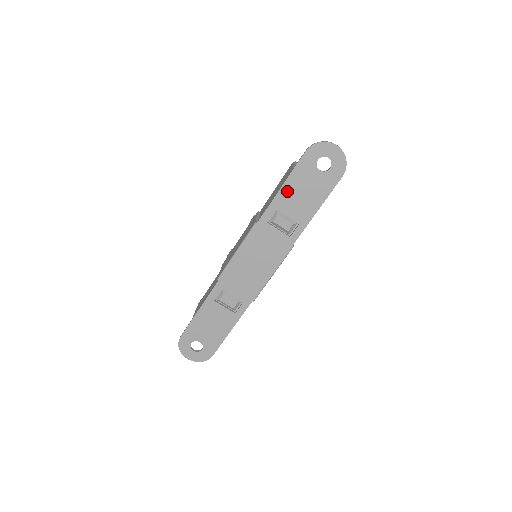
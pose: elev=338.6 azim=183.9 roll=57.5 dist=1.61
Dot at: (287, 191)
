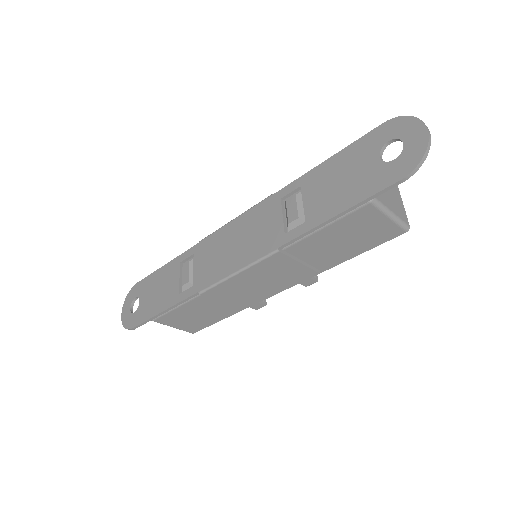
Dot at: (327, 169)
